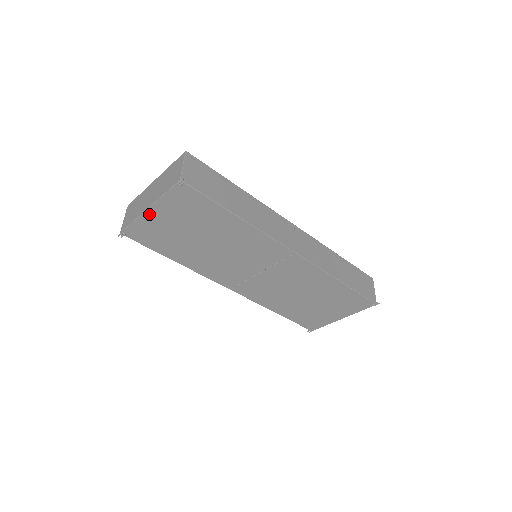
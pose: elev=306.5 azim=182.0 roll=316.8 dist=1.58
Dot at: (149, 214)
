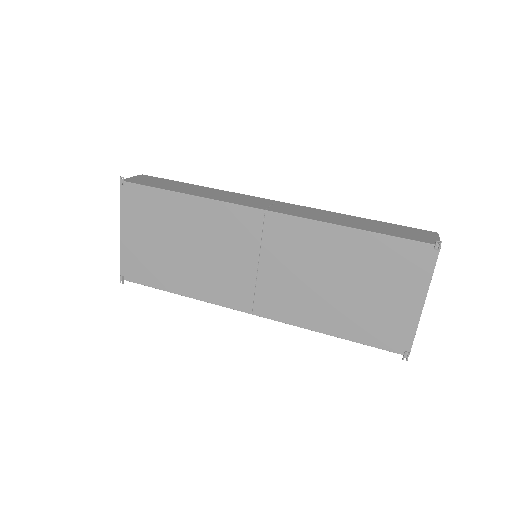
Dot at: (125, 238)
